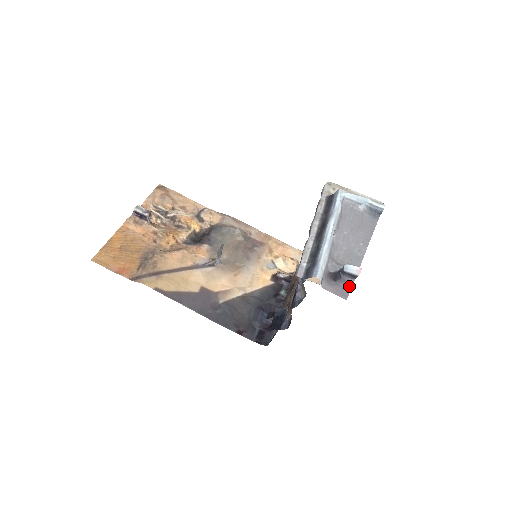
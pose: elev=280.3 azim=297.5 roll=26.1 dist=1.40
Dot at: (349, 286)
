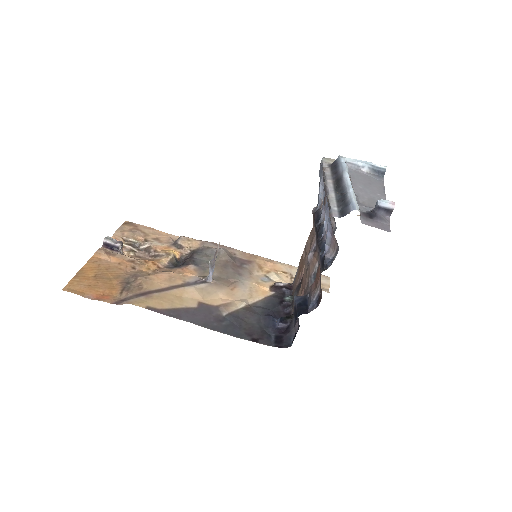
Dot at: (387, 222)
